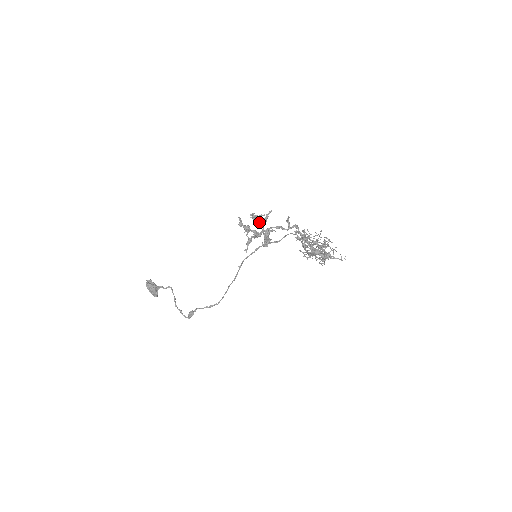
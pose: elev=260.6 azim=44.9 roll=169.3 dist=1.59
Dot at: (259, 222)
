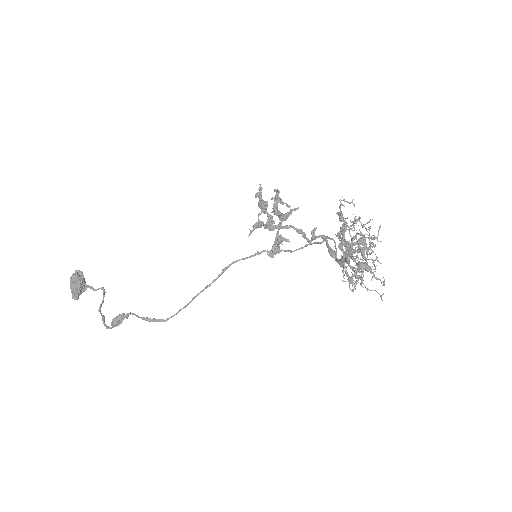
Dot at: (279, 212)
